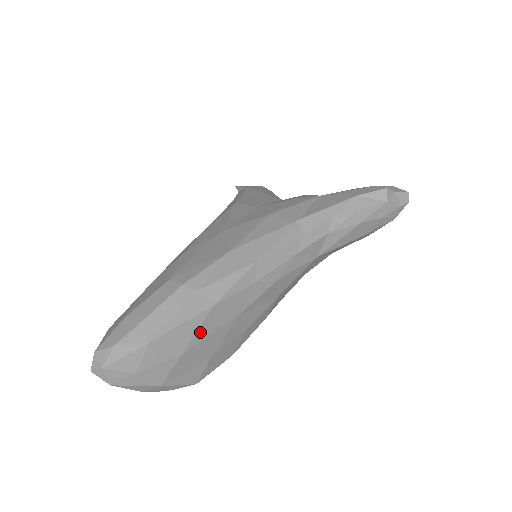
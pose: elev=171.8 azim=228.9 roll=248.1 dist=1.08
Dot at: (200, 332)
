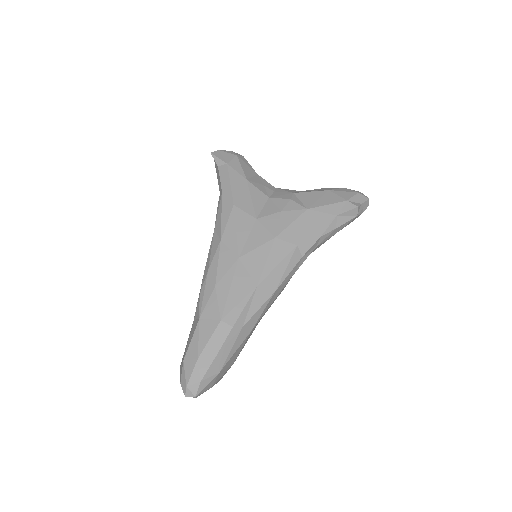
Dot at: (243, 347)
